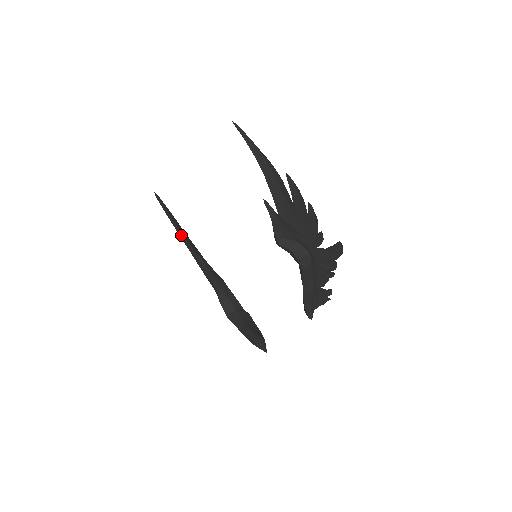
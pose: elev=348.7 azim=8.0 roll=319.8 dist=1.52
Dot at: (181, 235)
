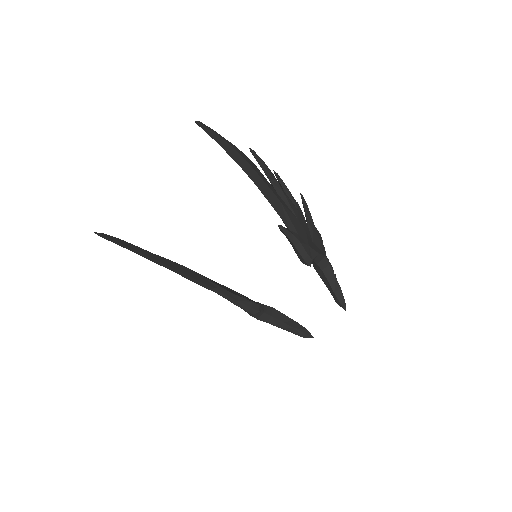
Dot at: (155, 262)
